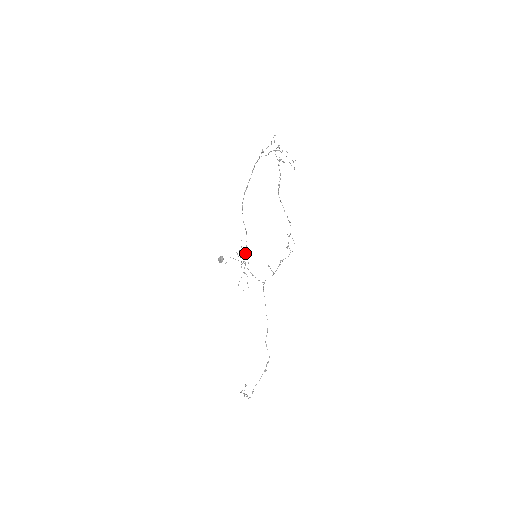
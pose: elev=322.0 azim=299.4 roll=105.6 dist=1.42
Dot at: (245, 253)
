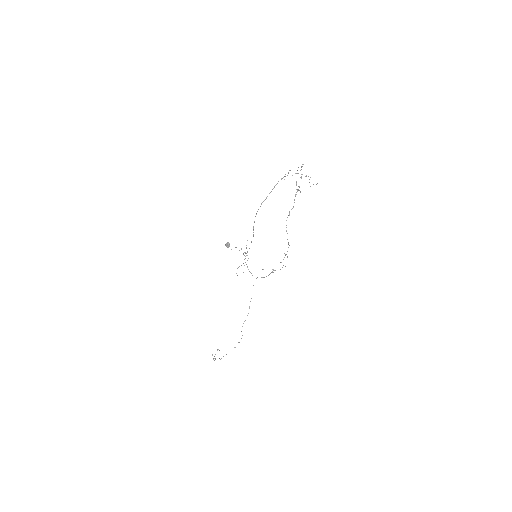
Dot at: (247, 251)
